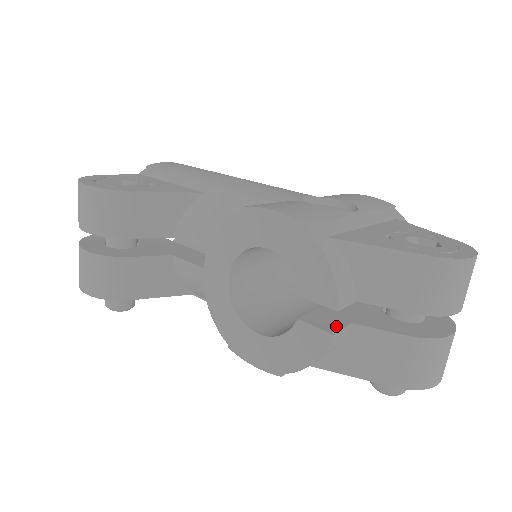
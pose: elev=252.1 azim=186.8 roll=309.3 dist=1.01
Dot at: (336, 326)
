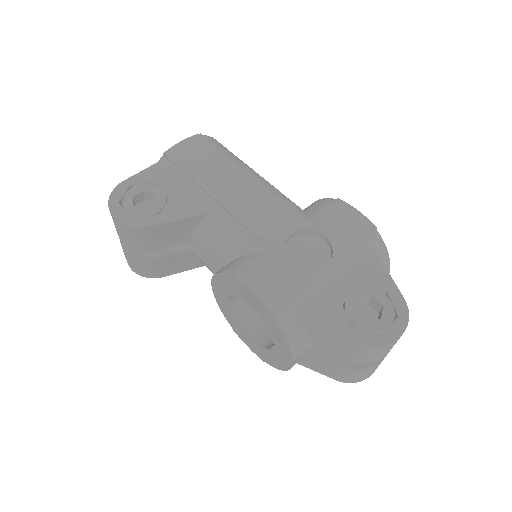
Dot at: occluded
